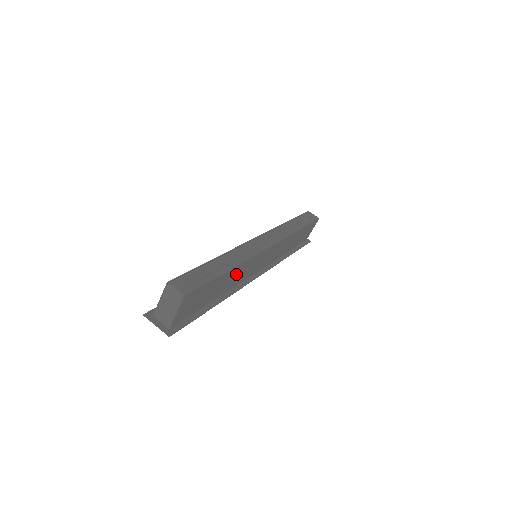
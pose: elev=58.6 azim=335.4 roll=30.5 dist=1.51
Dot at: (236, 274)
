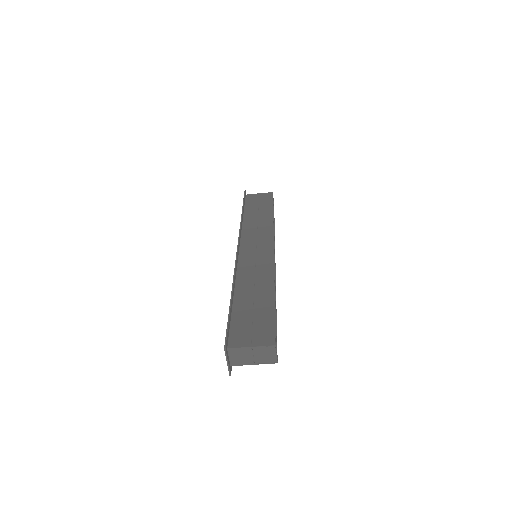
Dot at: occluded
